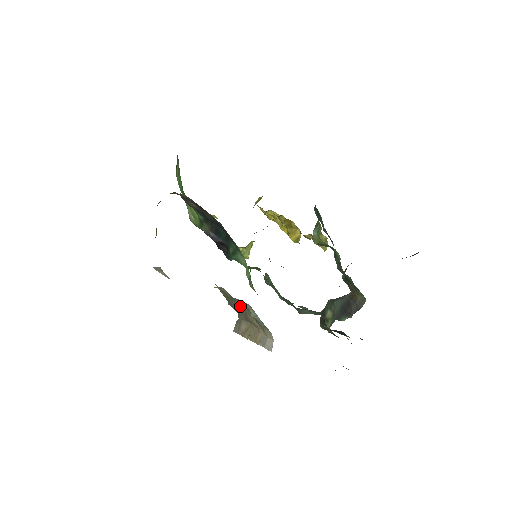
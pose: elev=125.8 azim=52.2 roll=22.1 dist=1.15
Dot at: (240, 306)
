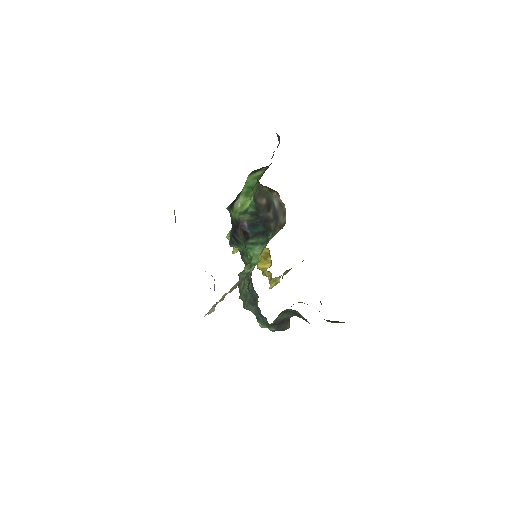
Dot at: occluded
